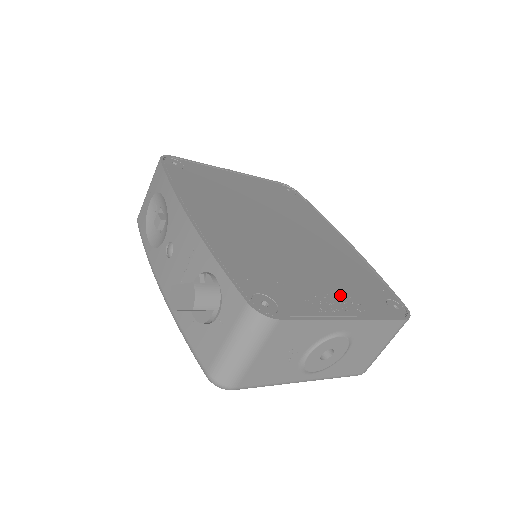
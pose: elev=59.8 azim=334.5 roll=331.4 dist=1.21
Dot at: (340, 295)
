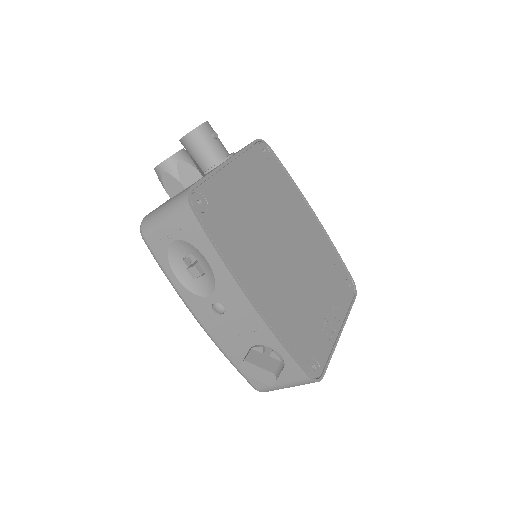
Dot at: (332, 308)
